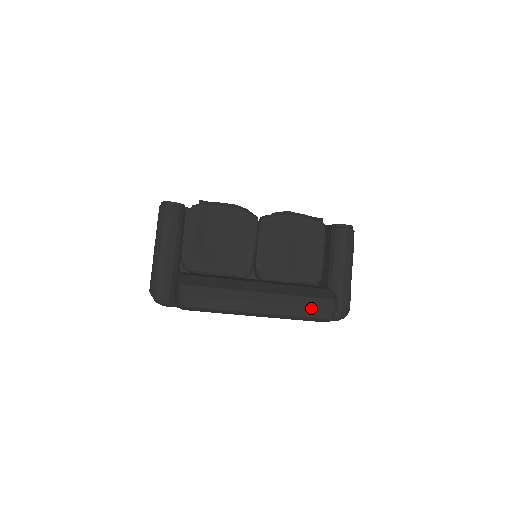
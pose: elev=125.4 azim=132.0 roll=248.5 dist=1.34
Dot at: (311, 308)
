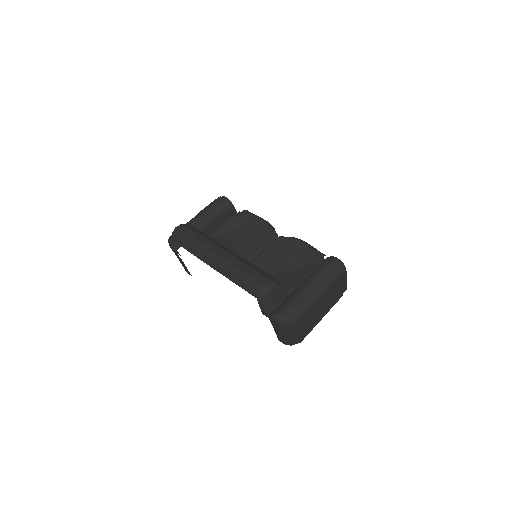
Dot at: (249, 276)
